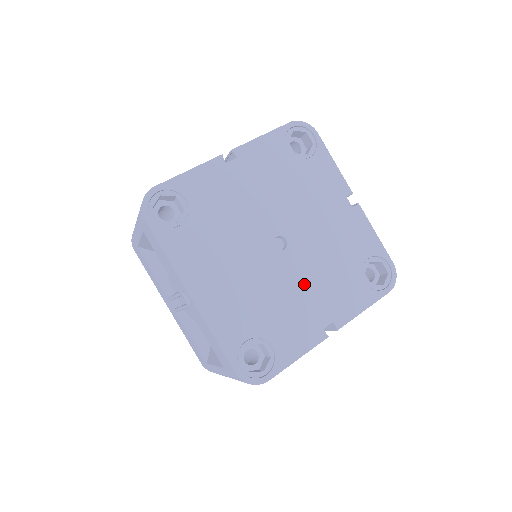
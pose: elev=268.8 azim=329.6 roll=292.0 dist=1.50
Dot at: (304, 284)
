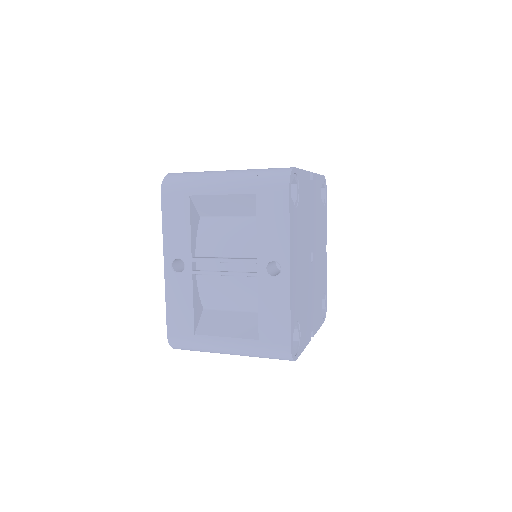
Dot at: (312, 294)
